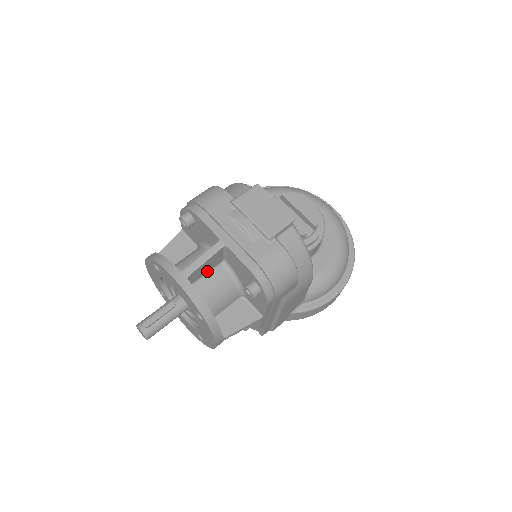
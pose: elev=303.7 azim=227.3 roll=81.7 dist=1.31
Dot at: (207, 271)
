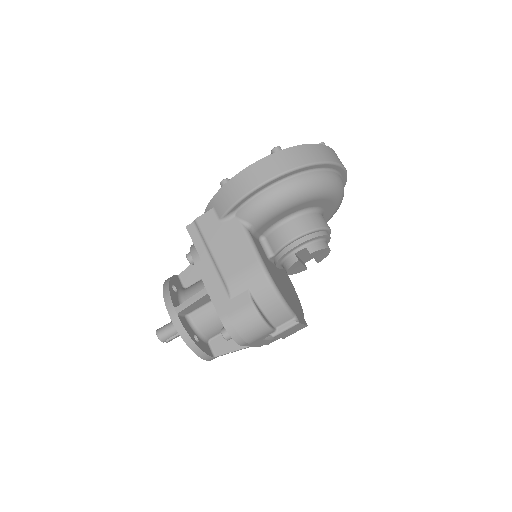
Dot at: occluded
